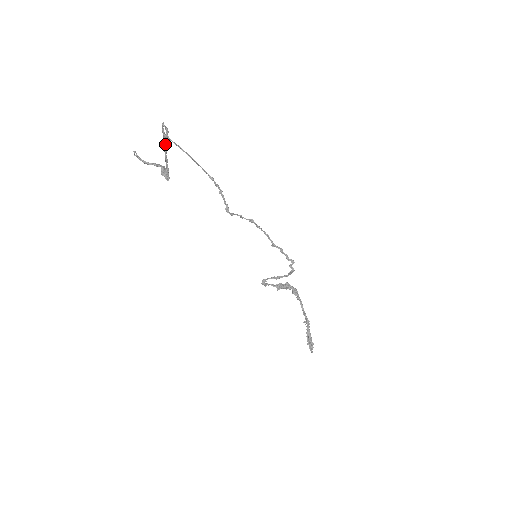
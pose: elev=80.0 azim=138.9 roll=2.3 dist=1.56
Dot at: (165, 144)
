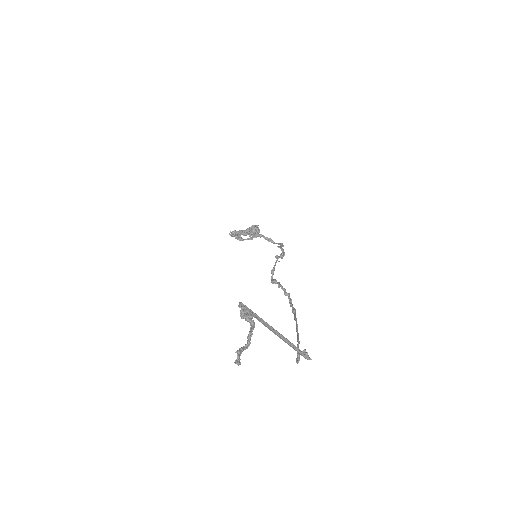
Dot at: (284, 338)
